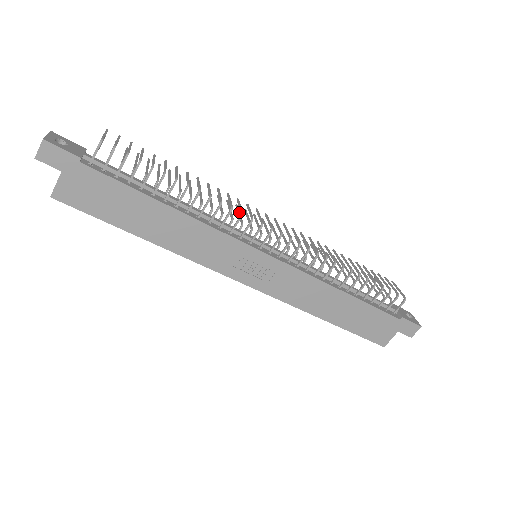
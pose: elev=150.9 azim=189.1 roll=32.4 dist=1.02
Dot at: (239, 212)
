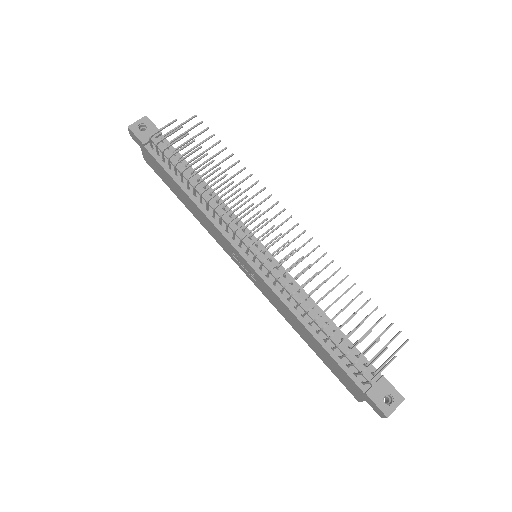
Dot at: (264, 212)
